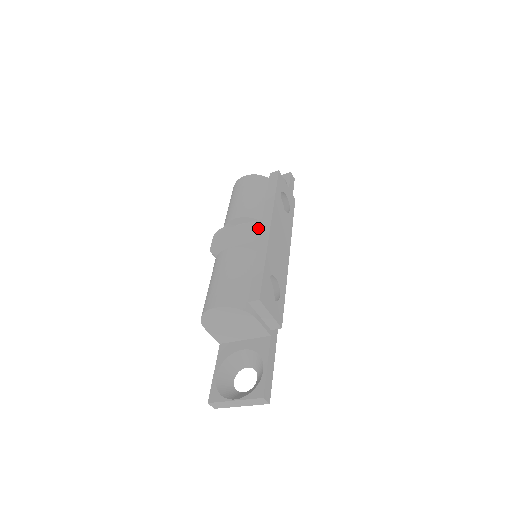
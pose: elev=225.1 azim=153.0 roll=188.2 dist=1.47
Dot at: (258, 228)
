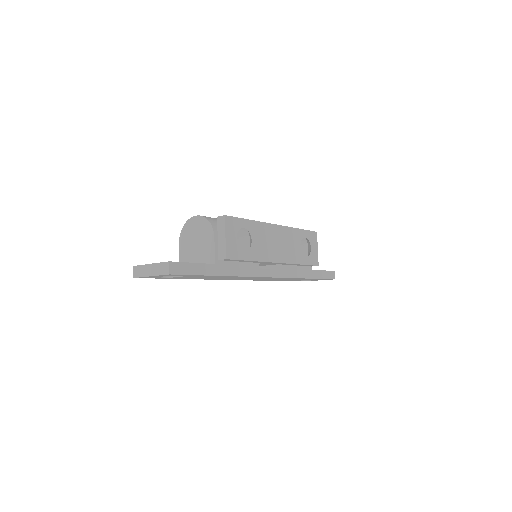
Dot at: occluded
